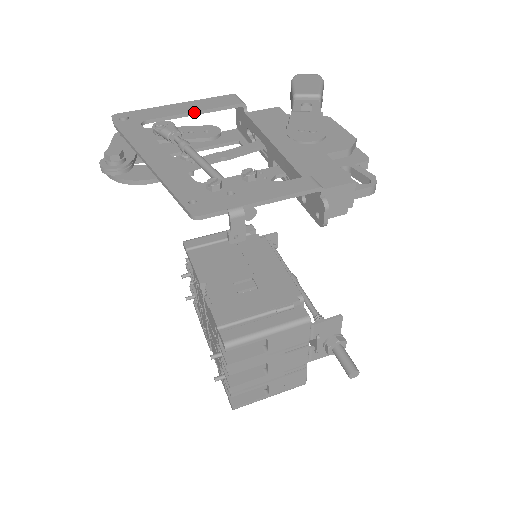
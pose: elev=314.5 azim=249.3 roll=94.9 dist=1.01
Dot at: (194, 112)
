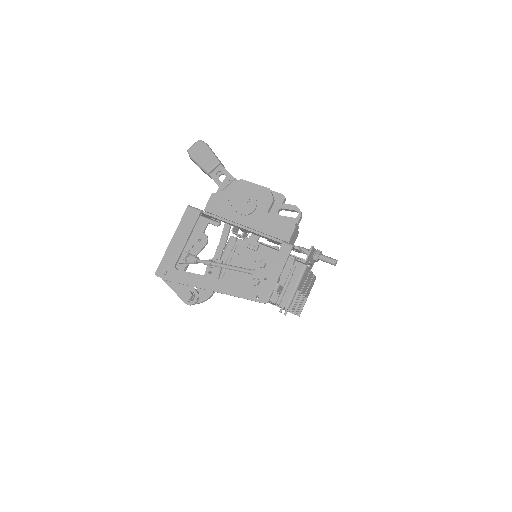
Dot at: (188, 239)
